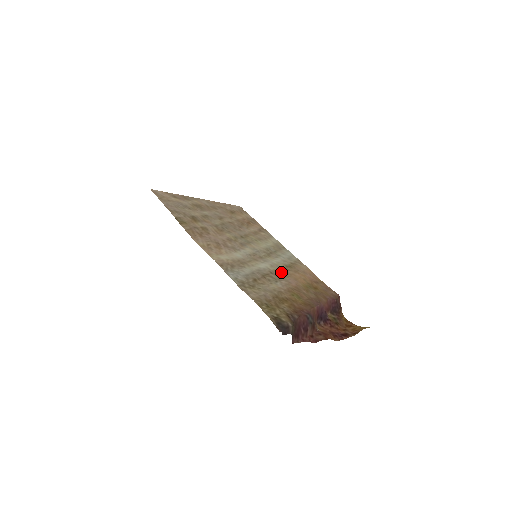
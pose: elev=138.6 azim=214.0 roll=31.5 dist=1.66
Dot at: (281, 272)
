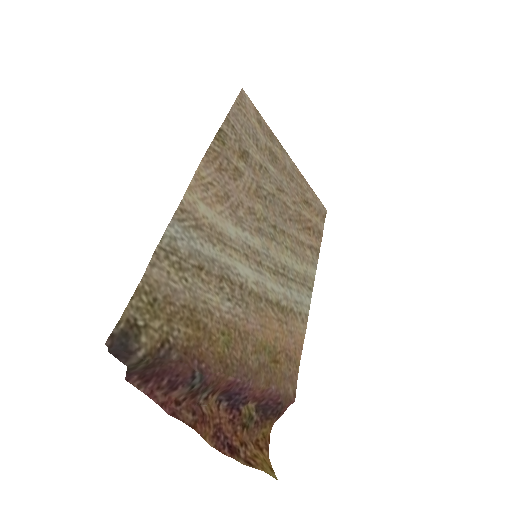
Dot at: (257, 300)
